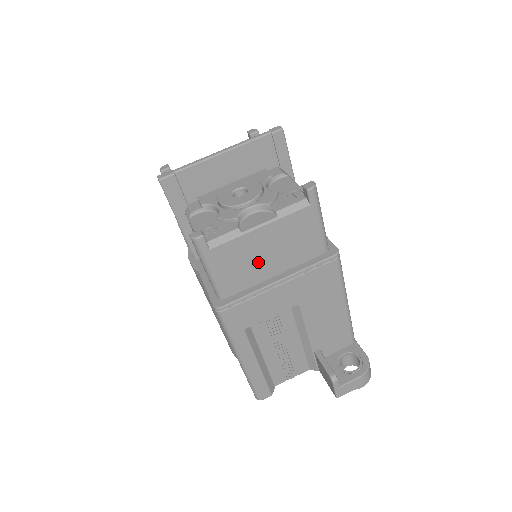
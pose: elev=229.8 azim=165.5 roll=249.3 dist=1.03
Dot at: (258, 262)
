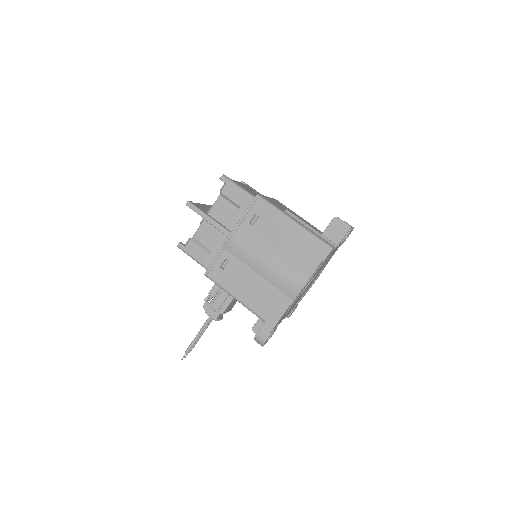
Dot at: (253, 192)
